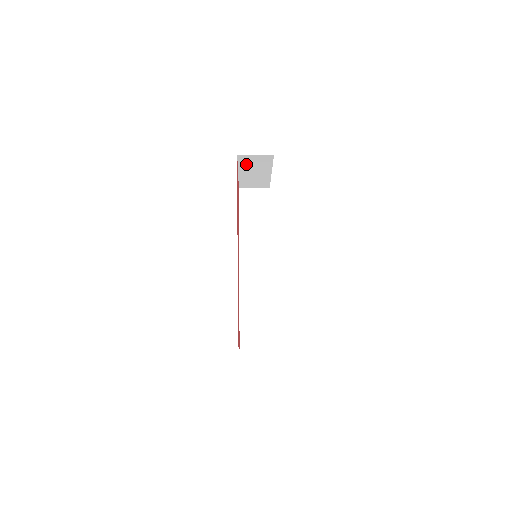
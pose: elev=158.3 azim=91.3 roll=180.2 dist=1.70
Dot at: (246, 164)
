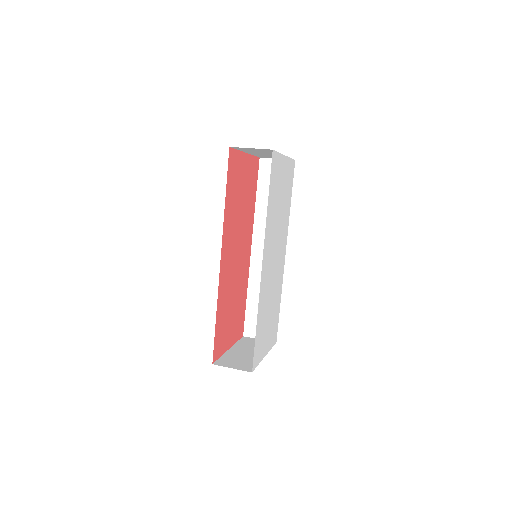
Dot at: (248, 150)
